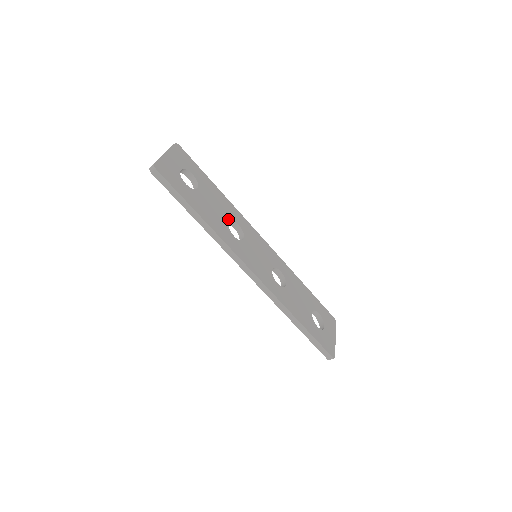
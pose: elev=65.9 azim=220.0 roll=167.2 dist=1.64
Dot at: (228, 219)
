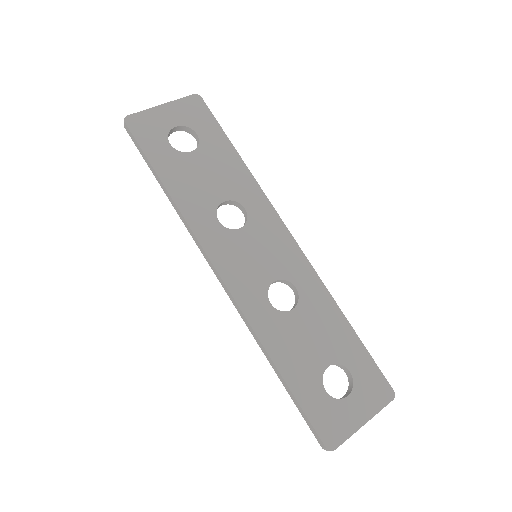
Dot at: (226, 197)
